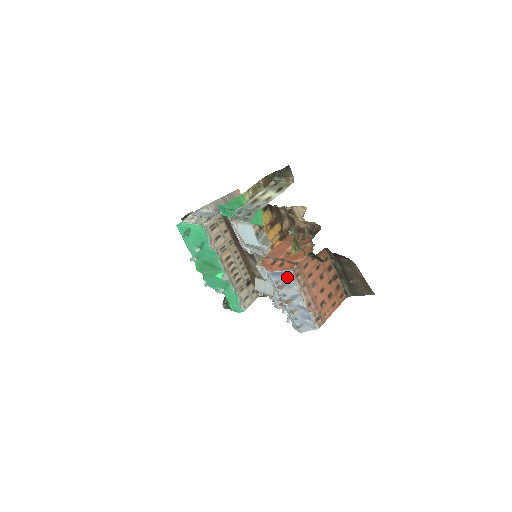
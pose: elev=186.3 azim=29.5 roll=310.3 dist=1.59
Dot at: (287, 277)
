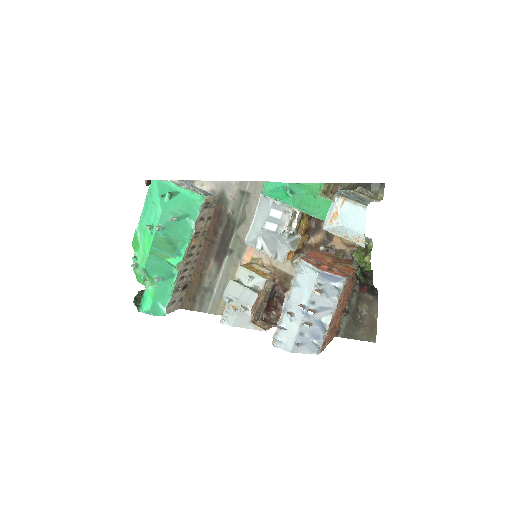
Dot at: (335, 284)
